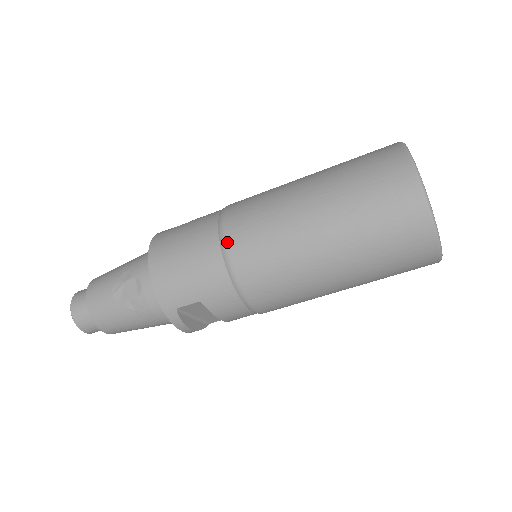
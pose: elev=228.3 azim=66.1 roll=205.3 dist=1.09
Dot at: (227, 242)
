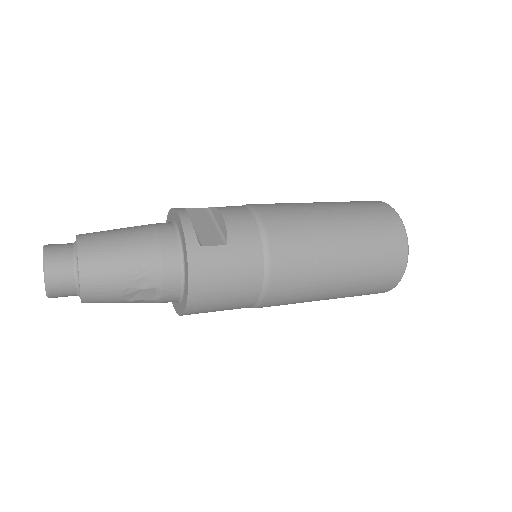
Dot at: (268, 294)
